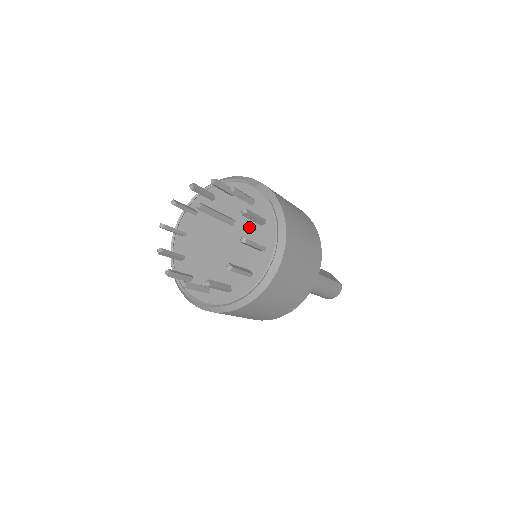
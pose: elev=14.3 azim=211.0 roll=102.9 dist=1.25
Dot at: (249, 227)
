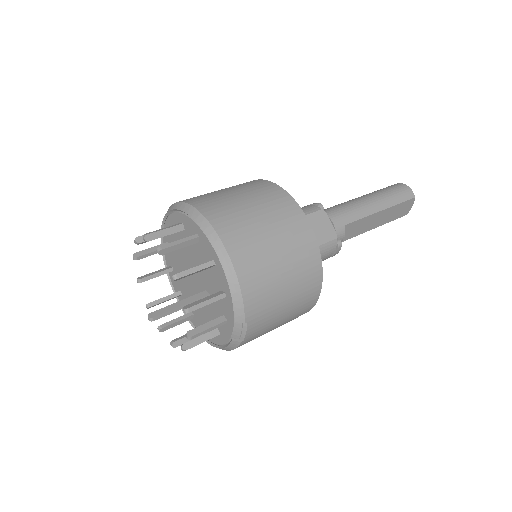
Dot at: (211, 315)
